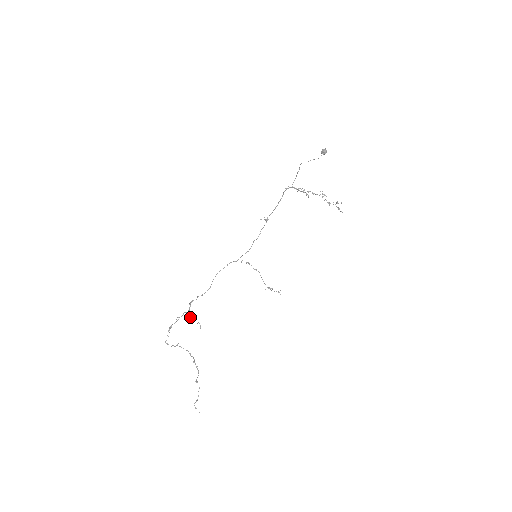
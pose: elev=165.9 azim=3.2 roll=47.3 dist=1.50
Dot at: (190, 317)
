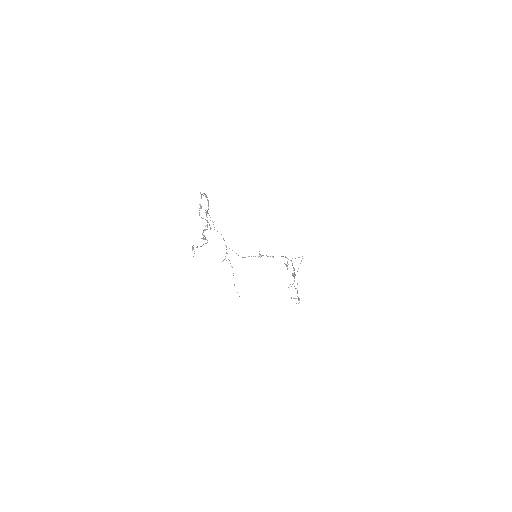
Dot at: occluded
